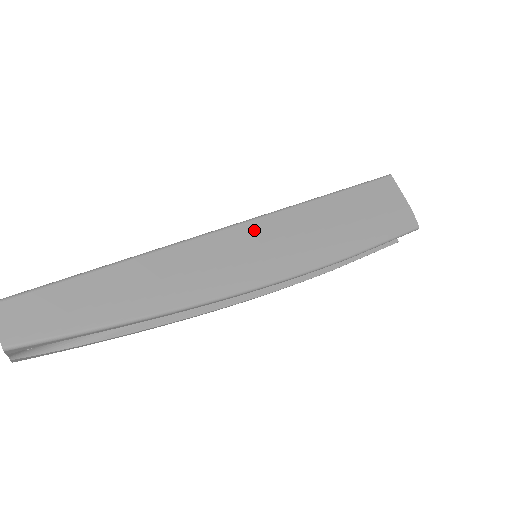
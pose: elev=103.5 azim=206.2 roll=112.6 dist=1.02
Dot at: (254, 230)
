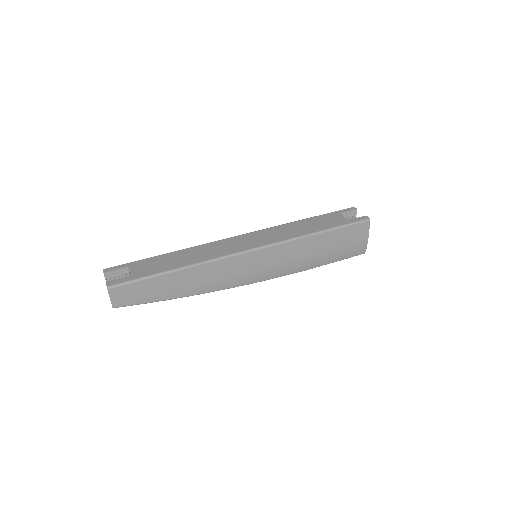
Dot at: (260, 255)
